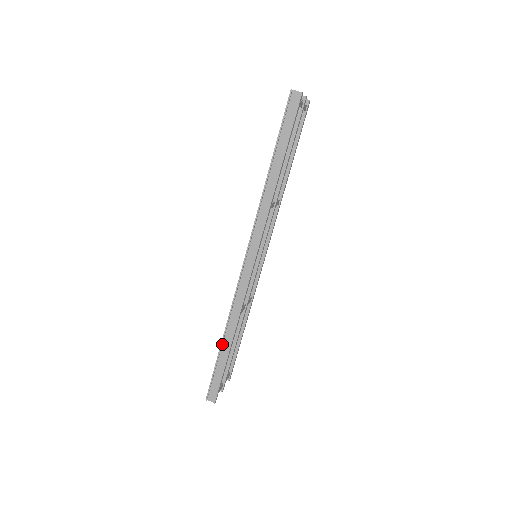
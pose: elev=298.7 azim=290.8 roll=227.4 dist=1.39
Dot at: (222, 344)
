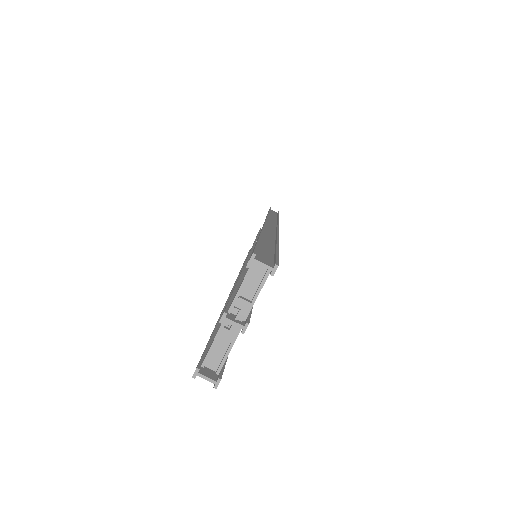
Dot at: occluded
